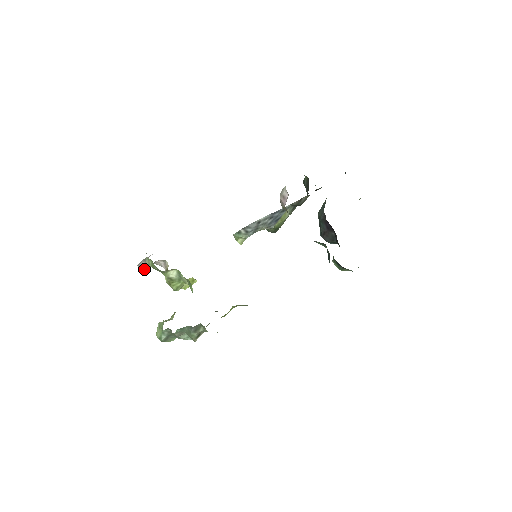
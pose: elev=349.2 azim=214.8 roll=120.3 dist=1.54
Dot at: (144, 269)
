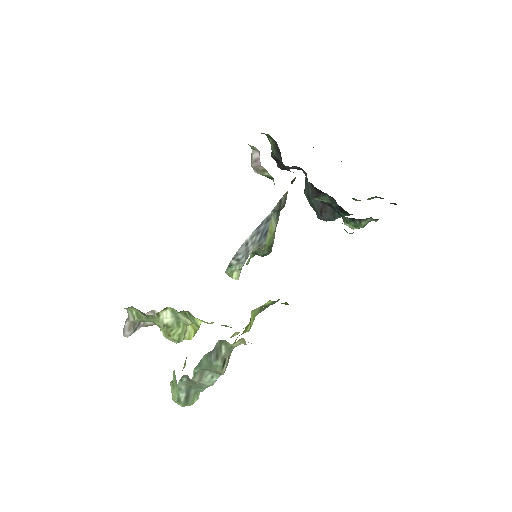
Dot at: (131, 332)
